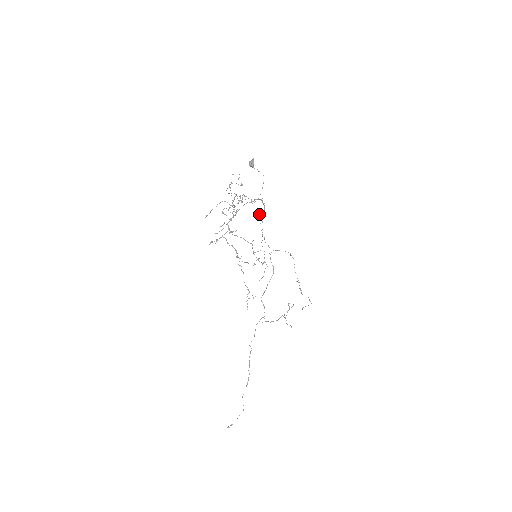
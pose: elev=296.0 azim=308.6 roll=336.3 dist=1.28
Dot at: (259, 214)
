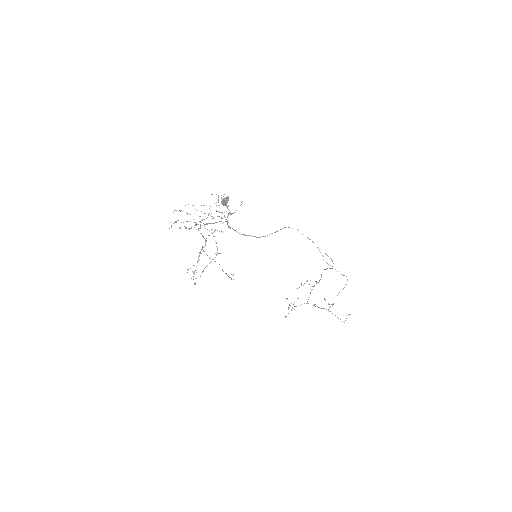
Dot at: (280, 229)
